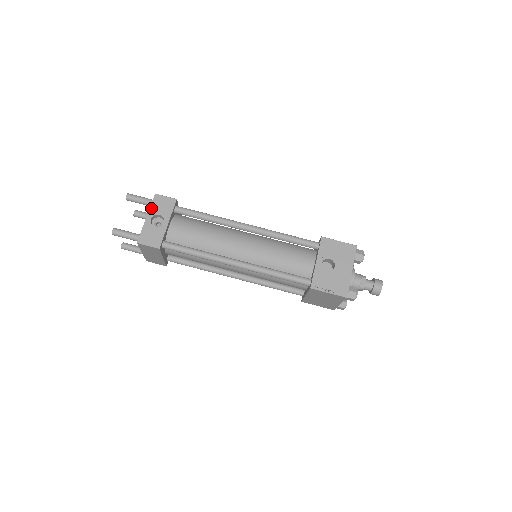
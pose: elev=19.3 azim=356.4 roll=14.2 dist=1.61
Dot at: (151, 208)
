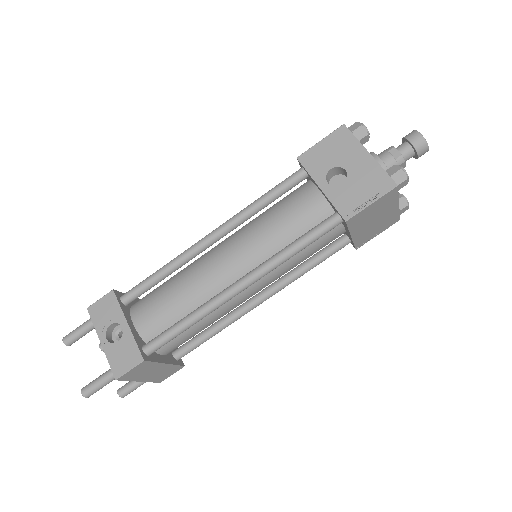
Dot at: (96, 327)
